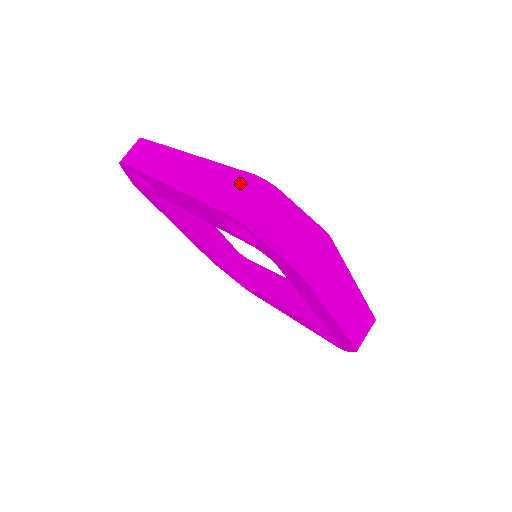
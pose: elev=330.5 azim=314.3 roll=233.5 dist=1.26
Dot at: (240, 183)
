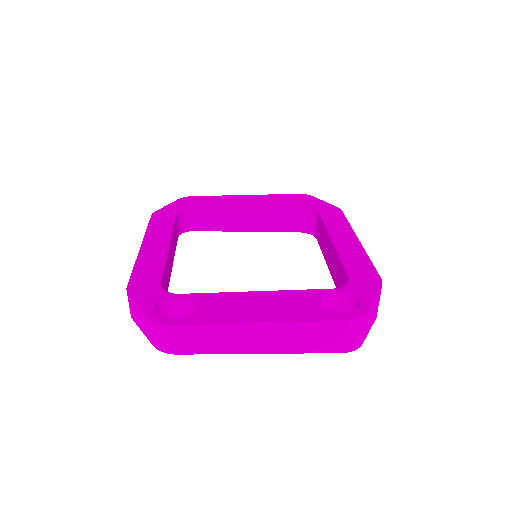
Dot at: (339, 330)
